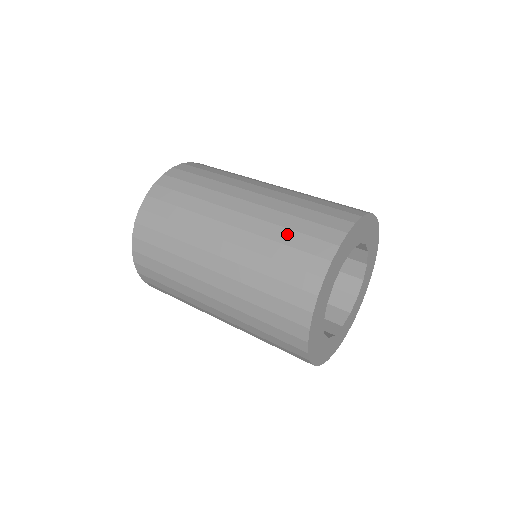
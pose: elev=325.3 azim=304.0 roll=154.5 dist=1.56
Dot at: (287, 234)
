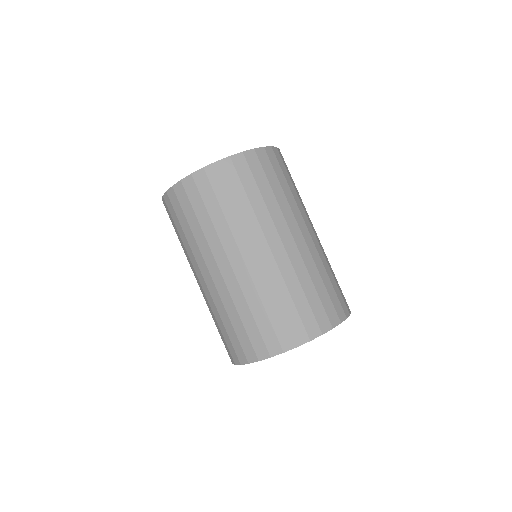
Dot at: (300, 295)
